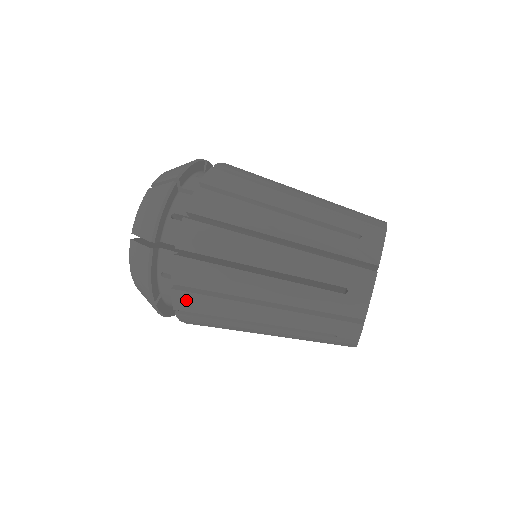
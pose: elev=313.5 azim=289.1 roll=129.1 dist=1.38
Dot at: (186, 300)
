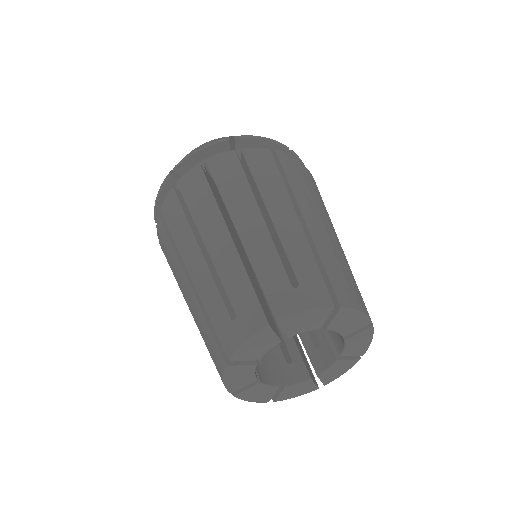
Dot at: occluded
